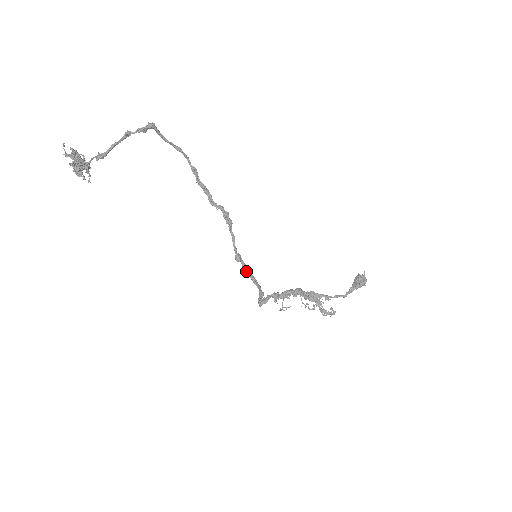
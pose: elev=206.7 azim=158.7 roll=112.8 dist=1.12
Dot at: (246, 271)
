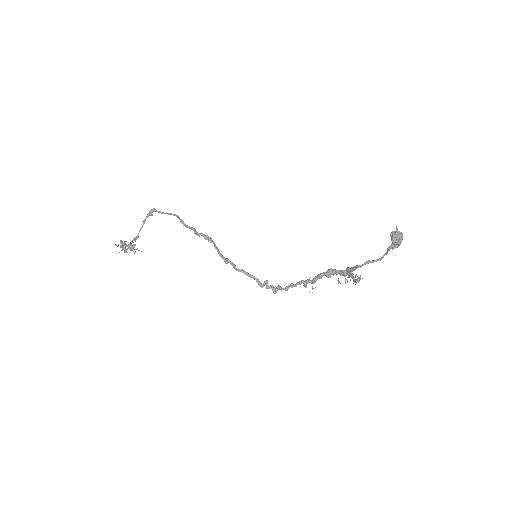
Dot at: (235, 268)
